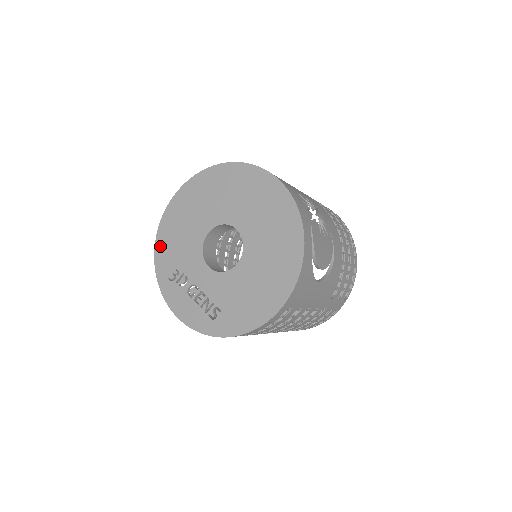
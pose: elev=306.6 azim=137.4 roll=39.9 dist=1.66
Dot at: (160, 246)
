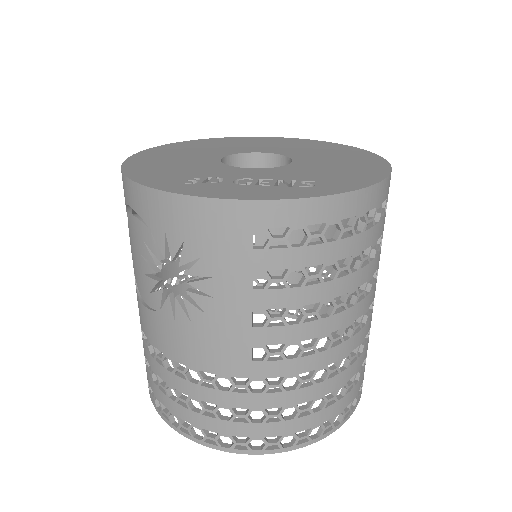
Dot at: (137, 173)
